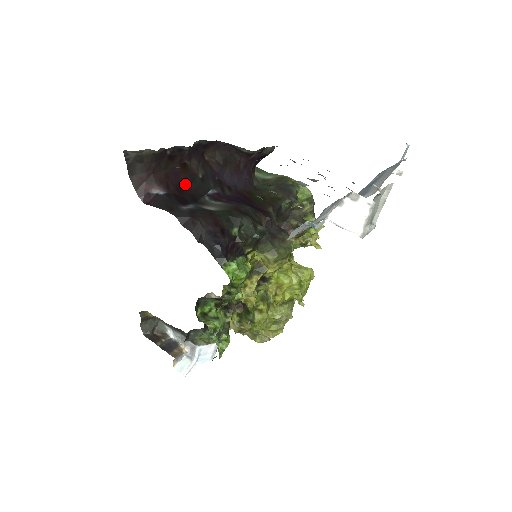
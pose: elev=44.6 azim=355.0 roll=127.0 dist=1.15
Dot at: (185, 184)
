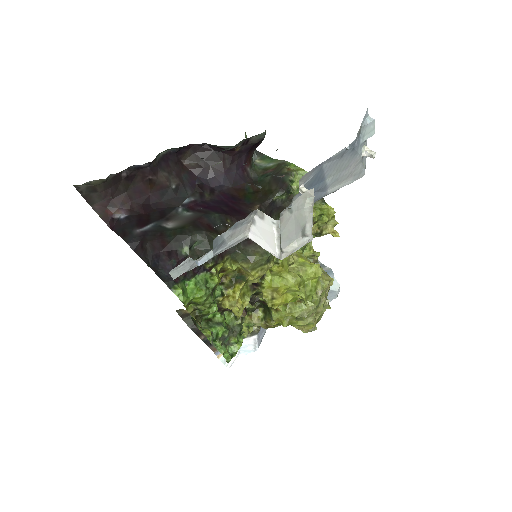
Dot at: (154, 200)
